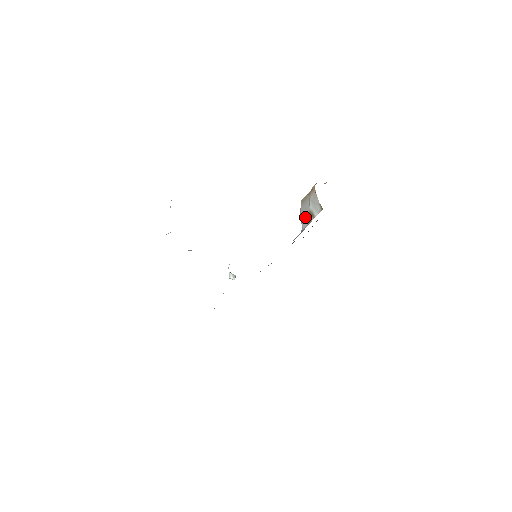
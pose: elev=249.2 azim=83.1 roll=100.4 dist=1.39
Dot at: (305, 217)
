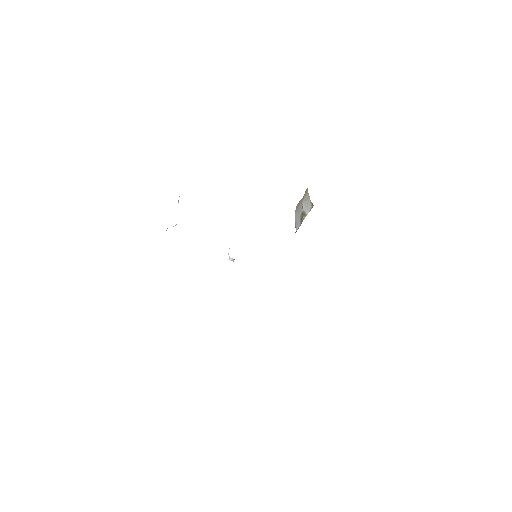
Dot at: (298, 219)
